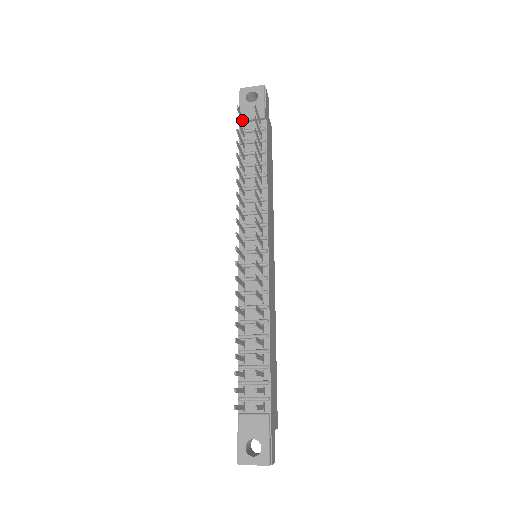
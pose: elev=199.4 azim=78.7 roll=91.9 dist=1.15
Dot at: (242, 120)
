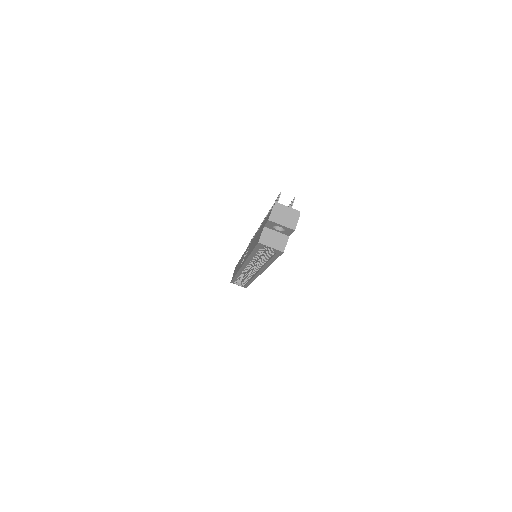
Dot at: occluded
